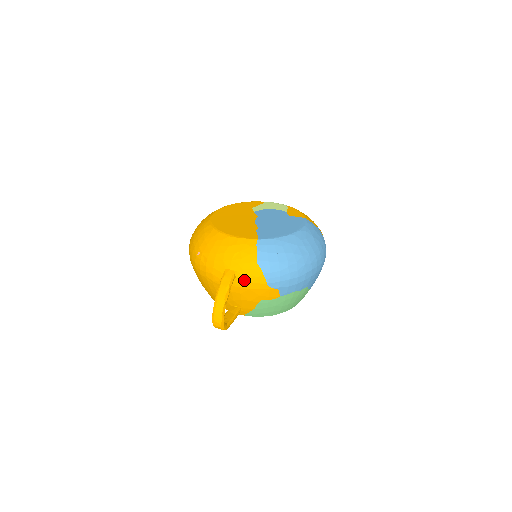
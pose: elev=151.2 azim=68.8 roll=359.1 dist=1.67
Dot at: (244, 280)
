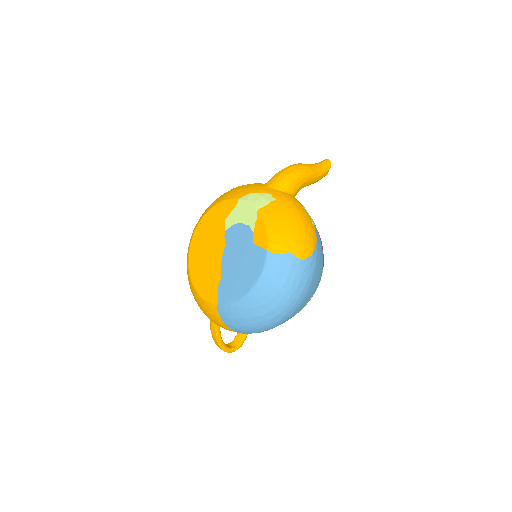
Dot at: occluded
